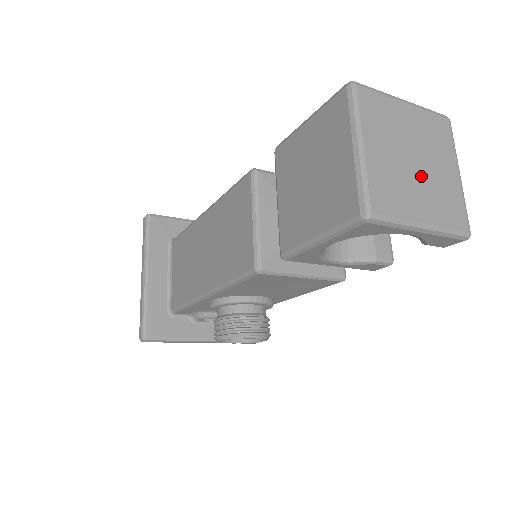
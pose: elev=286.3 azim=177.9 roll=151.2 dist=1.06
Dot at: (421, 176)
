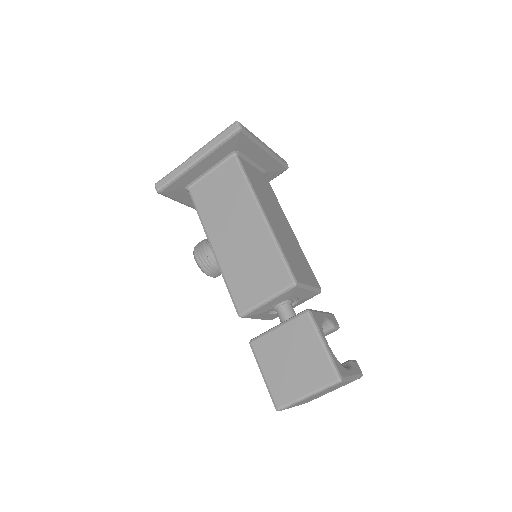
Dot at: occluded
